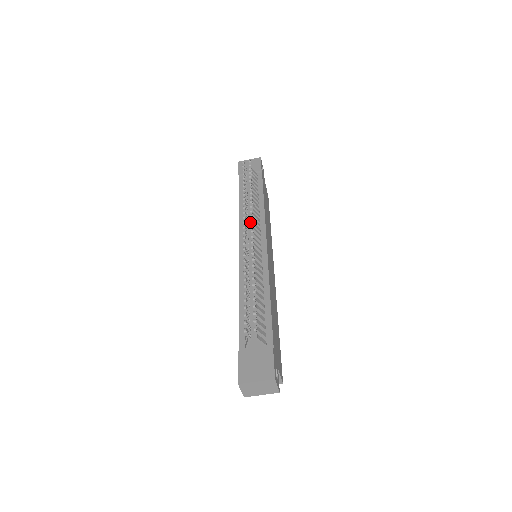
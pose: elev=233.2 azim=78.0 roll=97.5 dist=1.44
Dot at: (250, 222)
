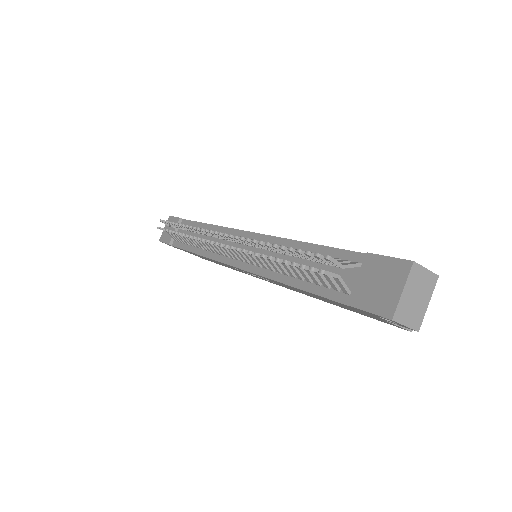
Dot at: occluded
